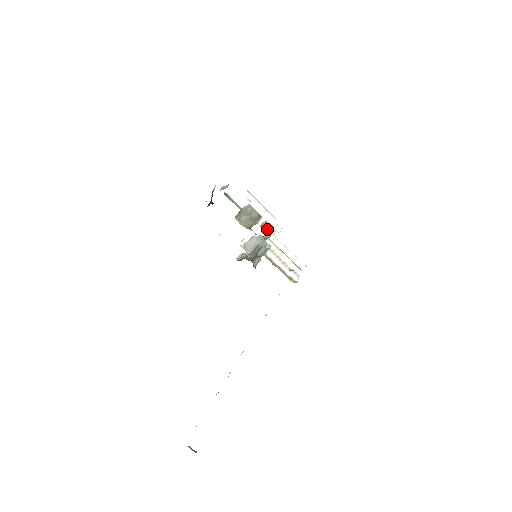
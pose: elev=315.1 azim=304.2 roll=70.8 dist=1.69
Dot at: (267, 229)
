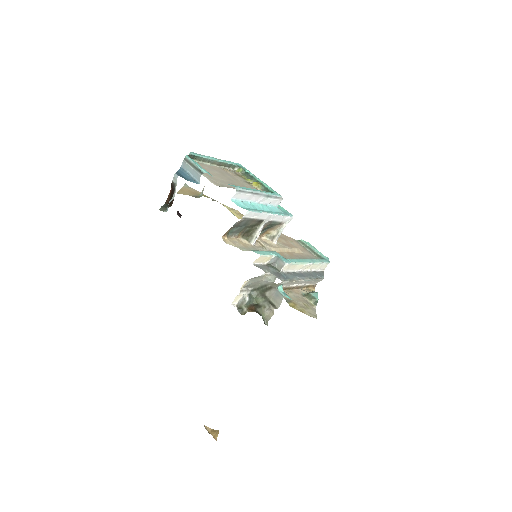
Dot at: (271, 226)
